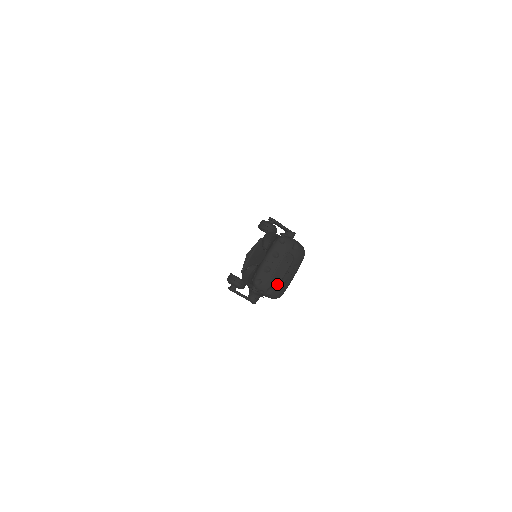
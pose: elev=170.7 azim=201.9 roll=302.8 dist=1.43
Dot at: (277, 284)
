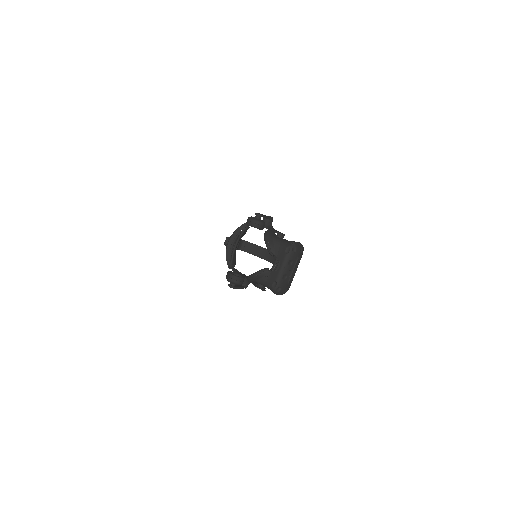
Dot at: (290, 284)
